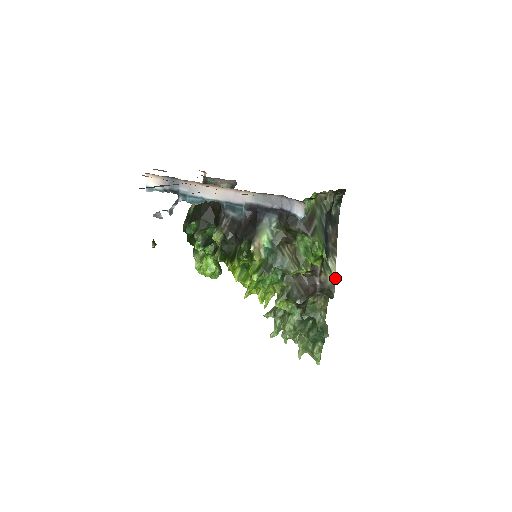
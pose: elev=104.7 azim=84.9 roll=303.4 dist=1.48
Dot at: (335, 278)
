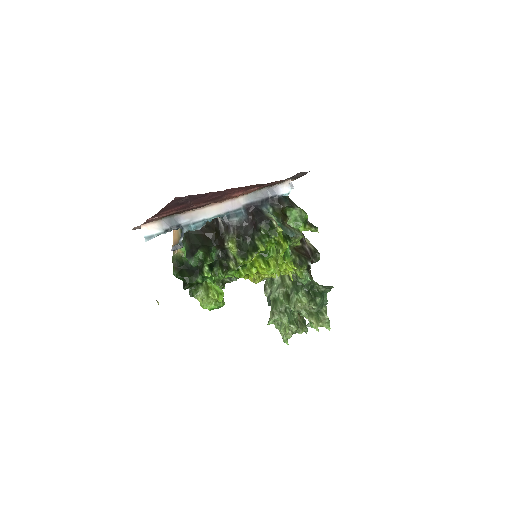
Dot at: (312, 245)
